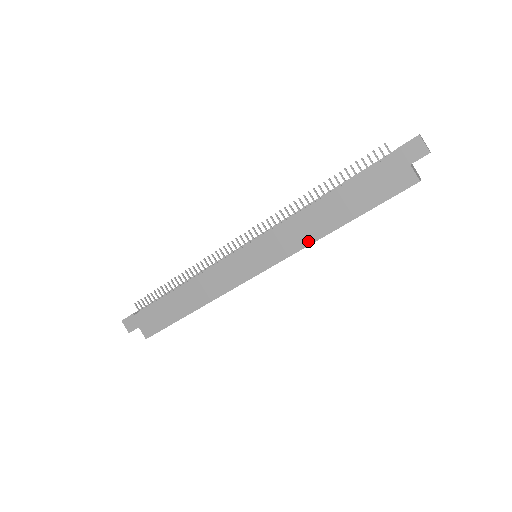
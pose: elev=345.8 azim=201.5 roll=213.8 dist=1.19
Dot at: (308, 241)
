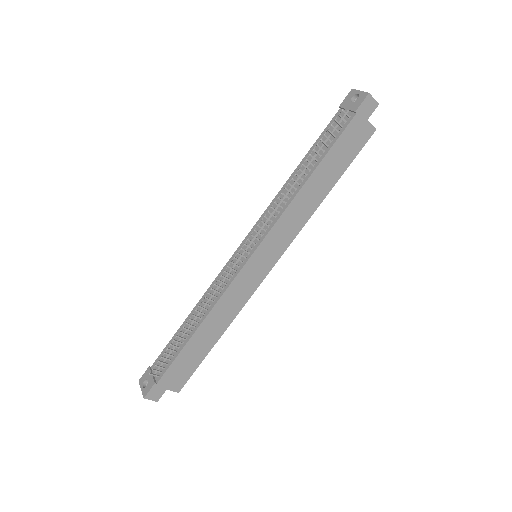
Dot at: (305, 219)
